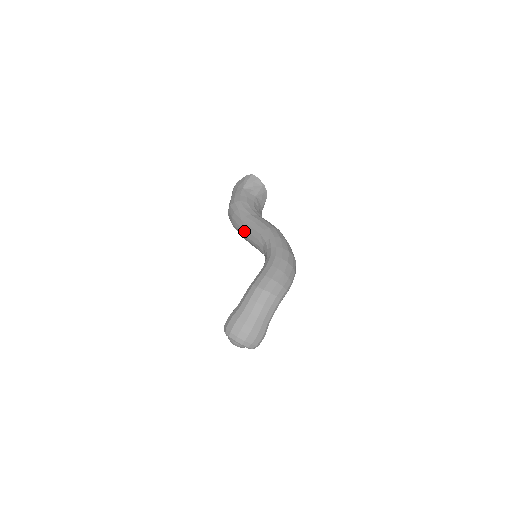
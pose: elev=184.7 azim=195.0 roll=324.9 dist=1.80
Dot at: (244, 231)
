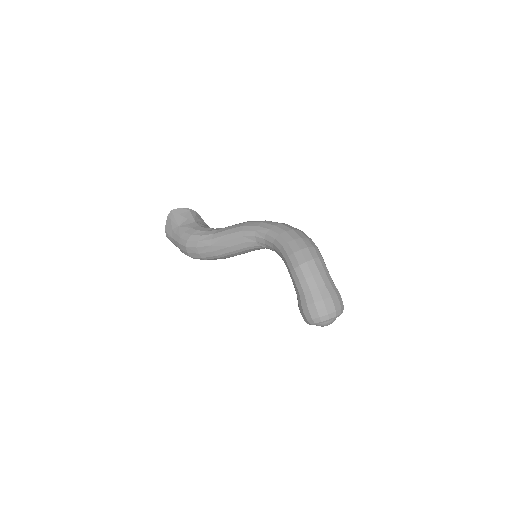
Dot at: (223, 251)
